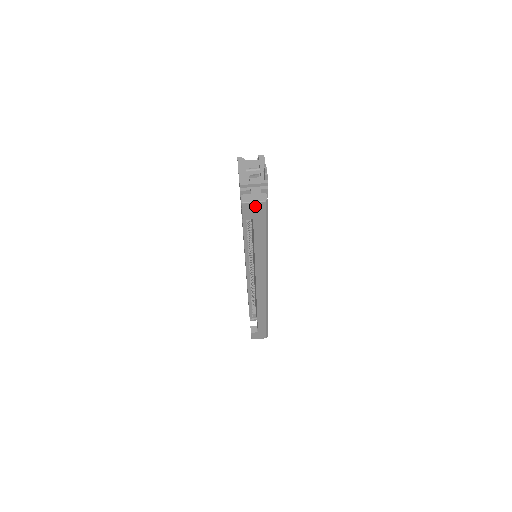
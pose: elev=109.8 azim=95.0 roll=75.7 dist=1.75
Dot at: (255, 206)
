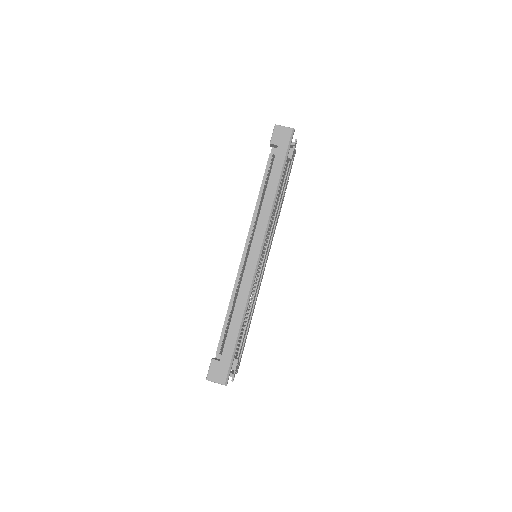
Dot at: (284, 131)
